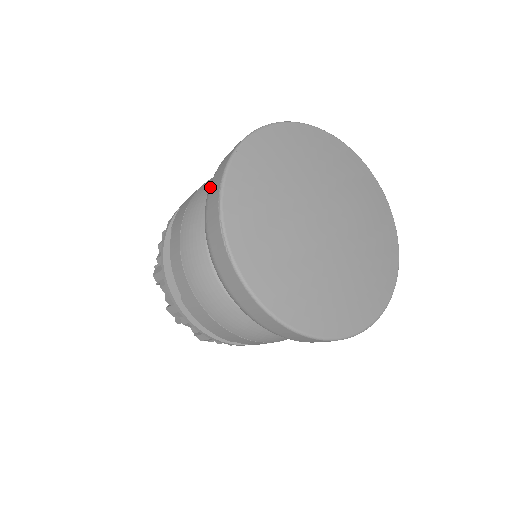
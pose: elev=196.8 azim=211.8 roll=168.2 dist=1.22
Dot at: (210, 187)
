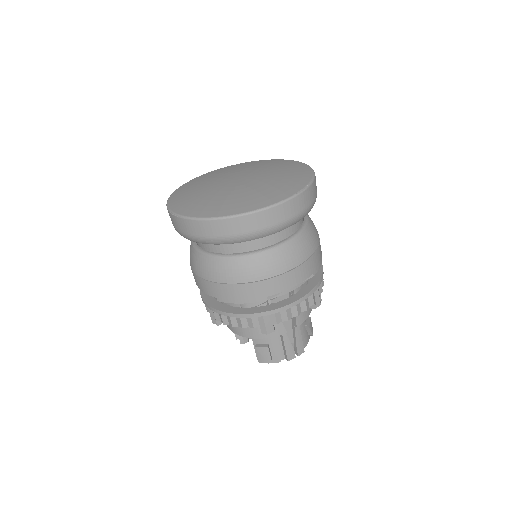
Dot at: occluded
